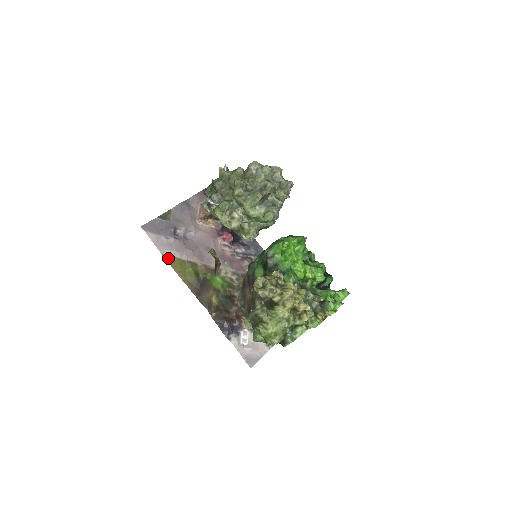
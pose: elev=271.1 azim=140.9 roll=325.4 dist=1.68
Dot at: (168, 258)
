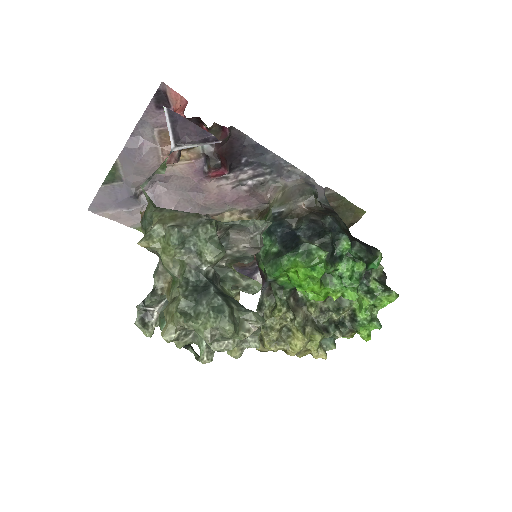
Dot at: occluded
